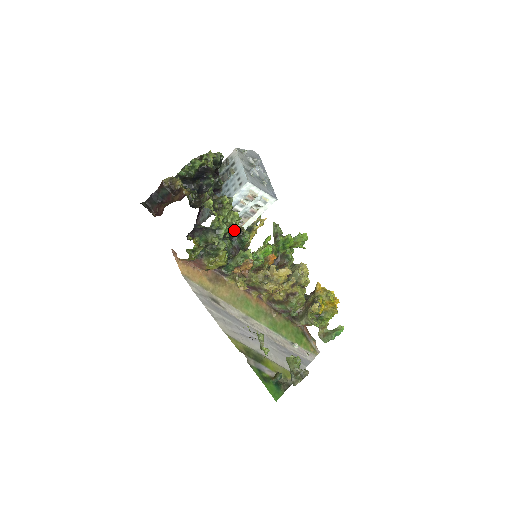
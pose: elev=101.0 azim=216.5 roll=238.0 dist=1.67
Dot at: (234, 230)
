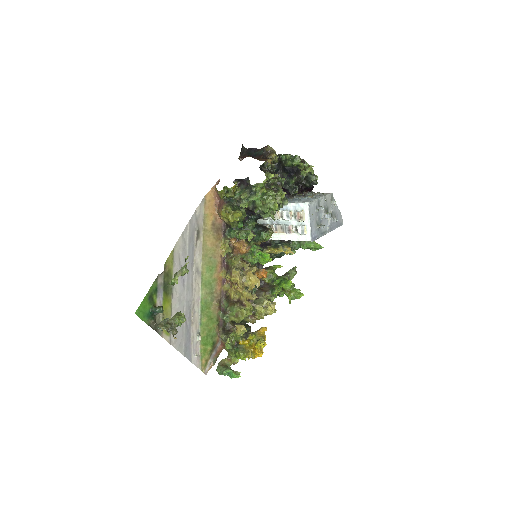
Dot at: (264, 216)
